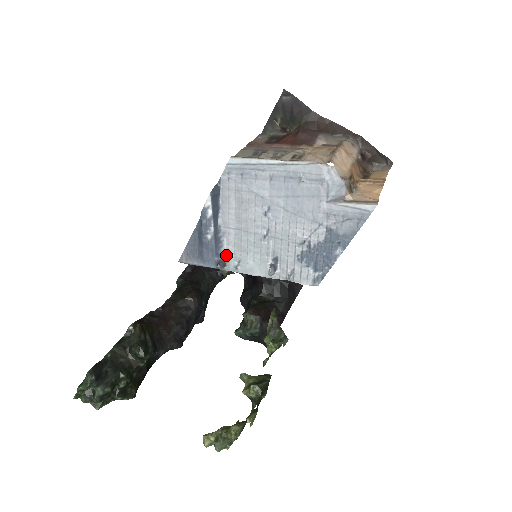
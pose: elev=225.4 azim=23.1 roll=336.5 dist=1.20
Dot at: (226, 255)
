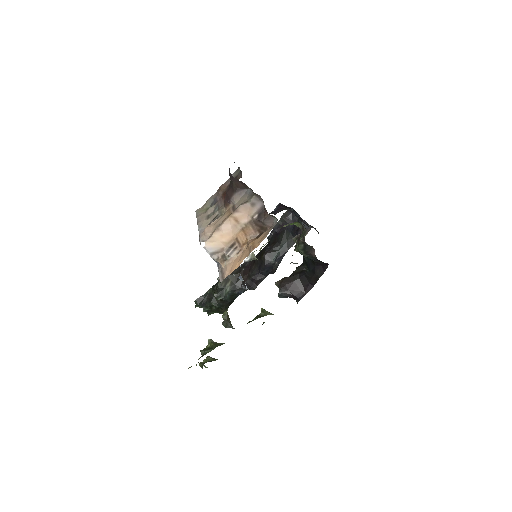
Dot at: occluded
